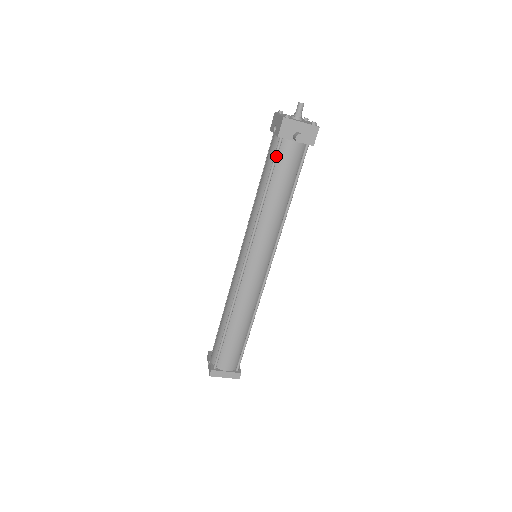
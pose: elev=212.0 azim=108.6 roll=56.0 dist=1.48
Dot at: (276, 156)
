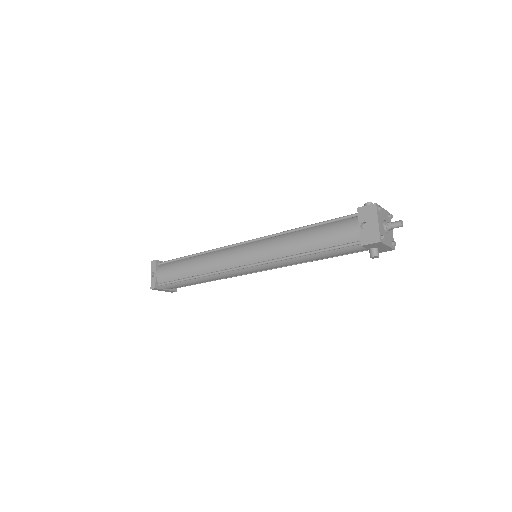
Dot at: (344, 247)
